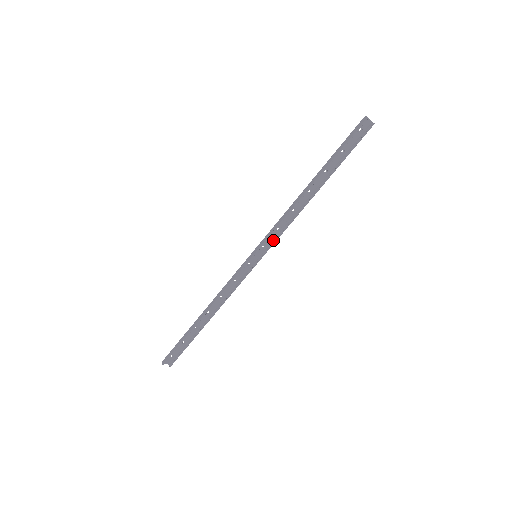
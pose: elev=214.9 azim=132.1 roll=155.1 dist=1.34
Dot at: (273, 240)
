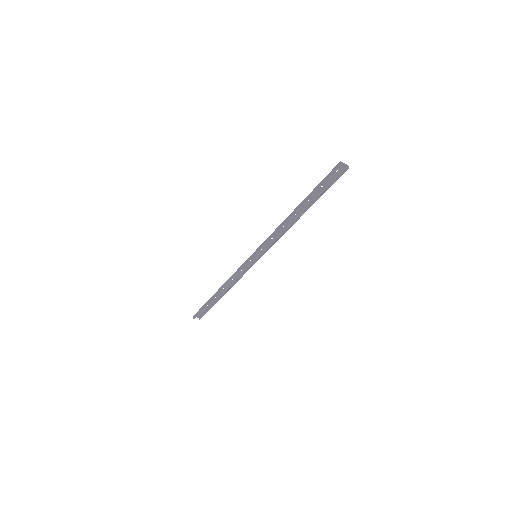
Dot at: (269, 246)
